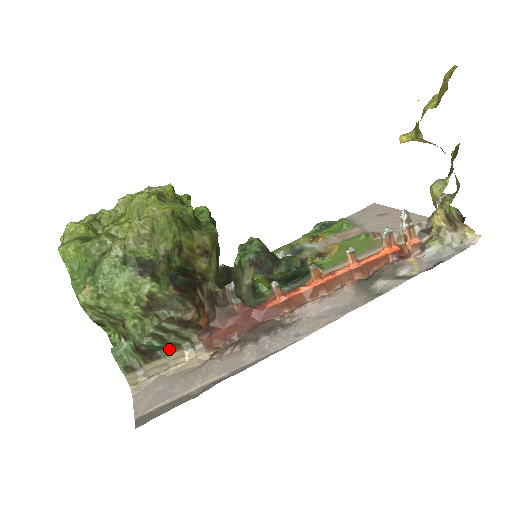
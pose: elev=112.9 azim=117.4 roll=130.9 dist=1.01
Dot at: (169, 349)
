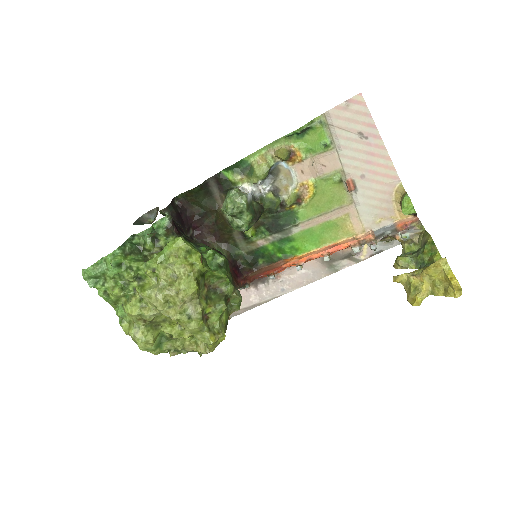
Dot at: occluded
